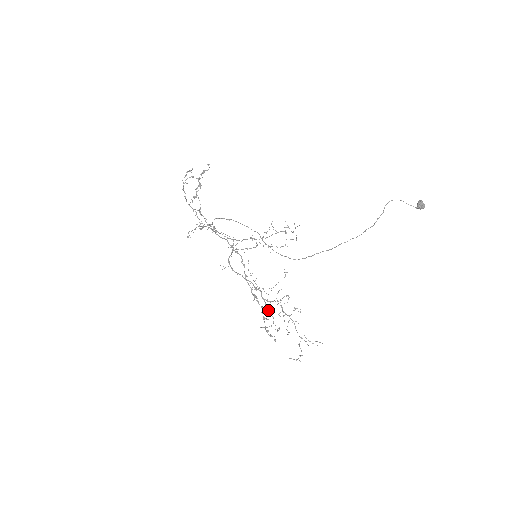
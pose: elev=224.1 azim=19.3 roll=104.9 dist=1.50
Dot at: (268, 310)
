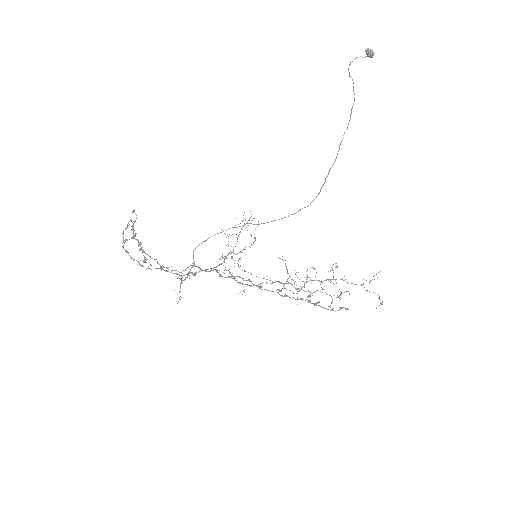
Dot at: (309, 296)
